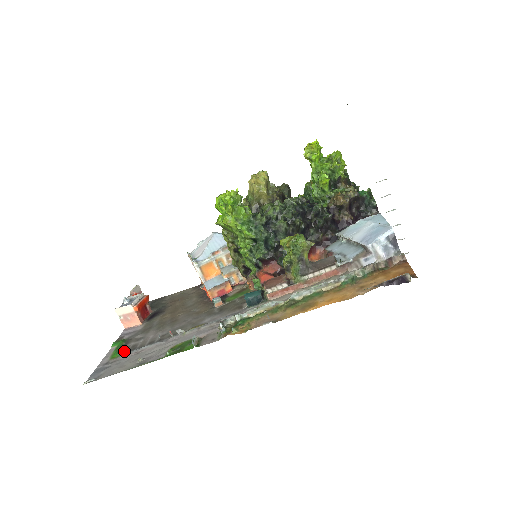
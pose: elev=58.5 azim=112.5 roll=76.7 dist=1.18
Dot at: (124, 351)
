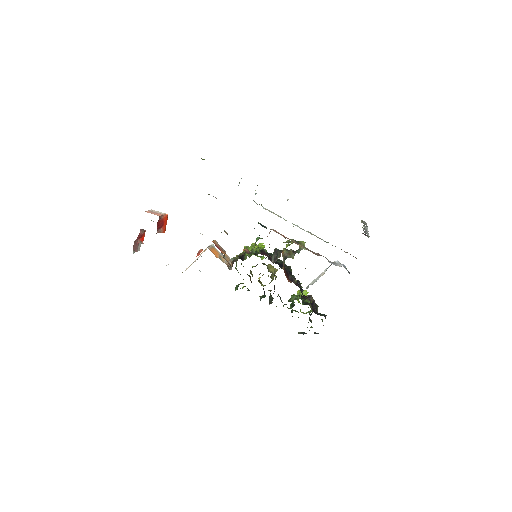
Dot at: occluded
